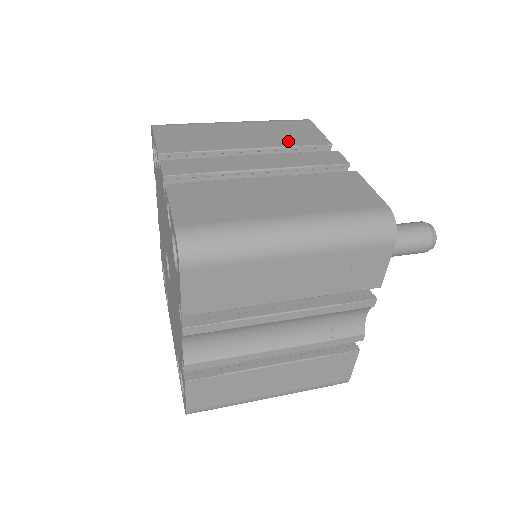
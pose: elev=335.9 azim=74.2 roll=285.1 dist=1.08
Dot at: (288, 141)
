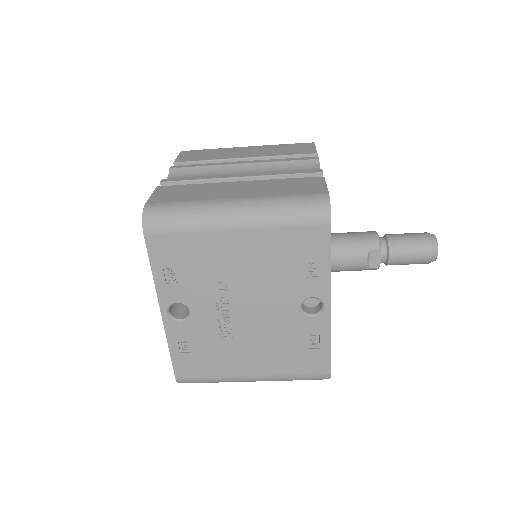
Dot at: occluded
